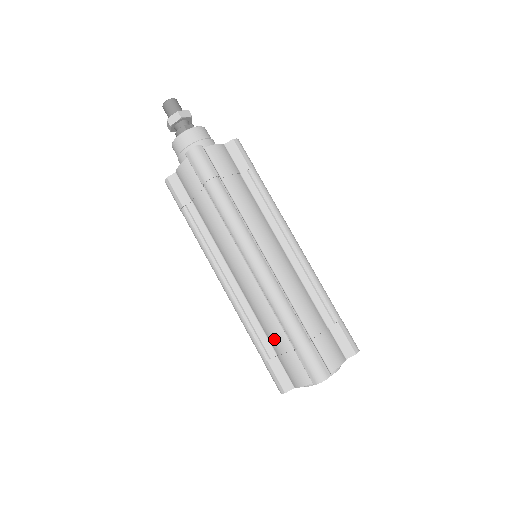
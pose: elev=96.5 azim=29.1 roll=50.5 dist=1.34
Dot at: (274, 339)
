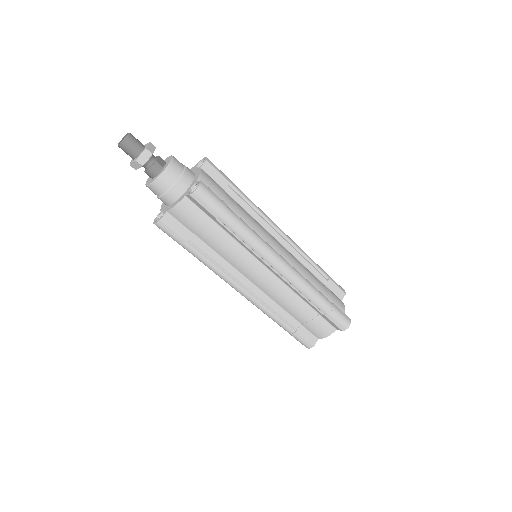
Dot at: (300, 314)
